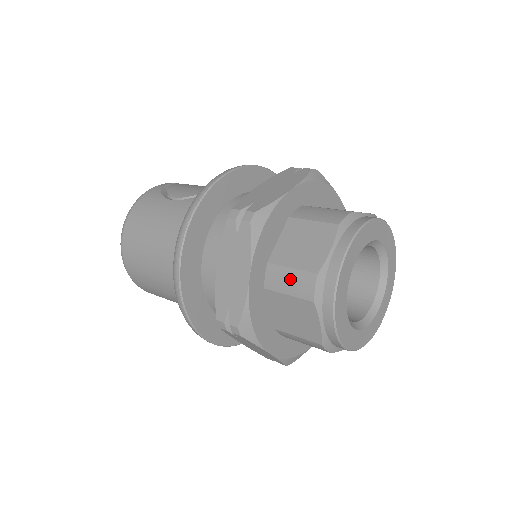
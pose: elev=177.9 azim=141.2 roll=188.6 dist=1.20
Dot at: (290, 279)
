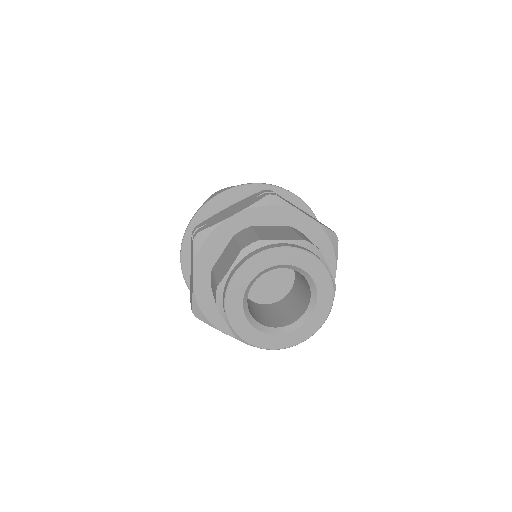
Dot at: (213, 285)
